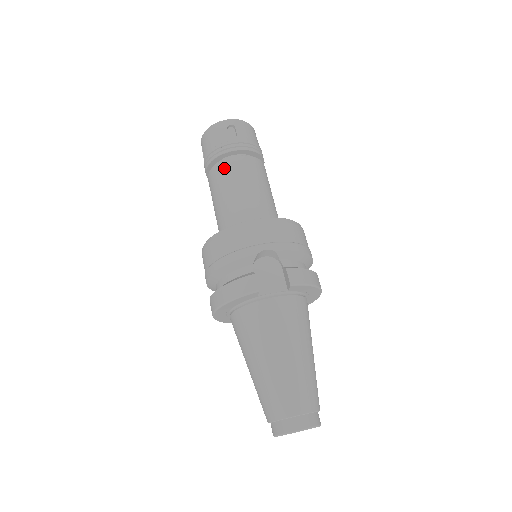
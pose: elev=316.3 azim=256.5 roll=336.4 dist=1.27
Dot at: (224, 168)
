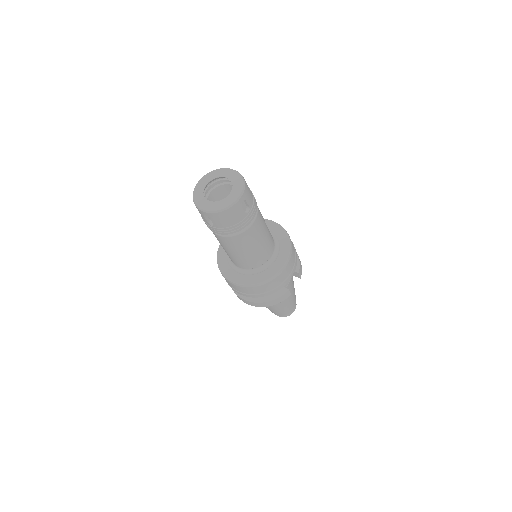
Dot at: (246, 237)
